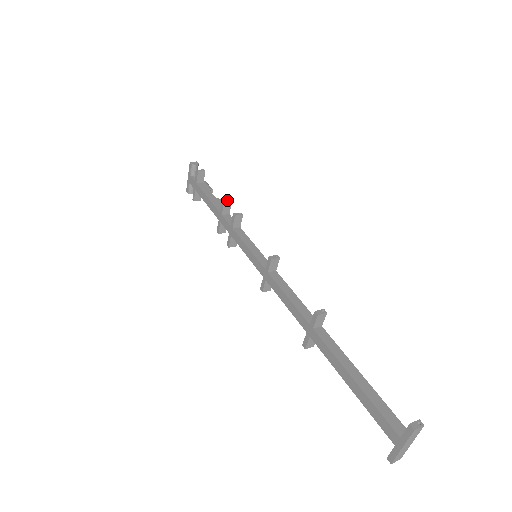
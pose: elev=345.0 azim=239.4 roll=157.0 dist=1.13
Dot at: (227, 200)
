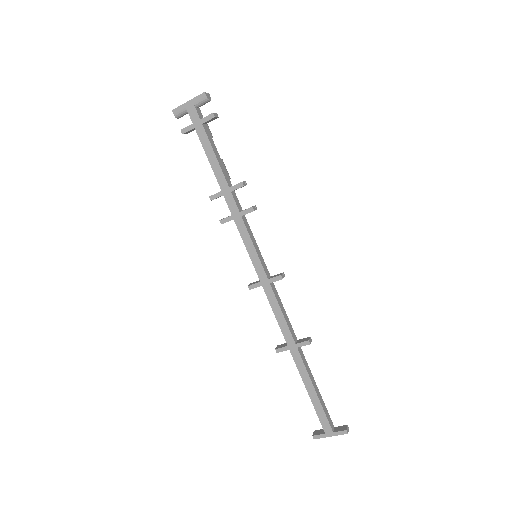
Dot at: (245, 182)
